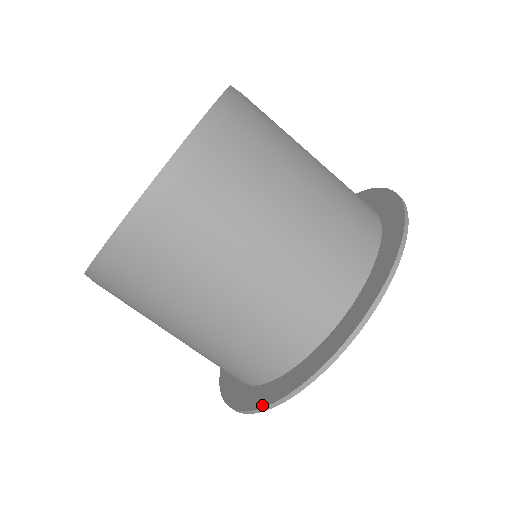
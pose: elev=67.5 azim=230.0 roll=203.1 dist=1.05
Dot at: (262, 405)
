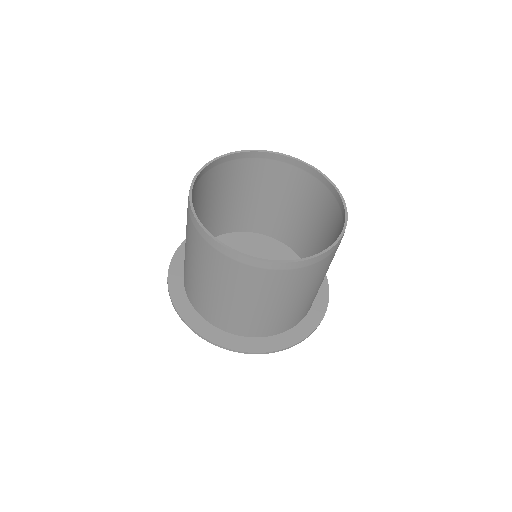
Dot at: (170, 288)
